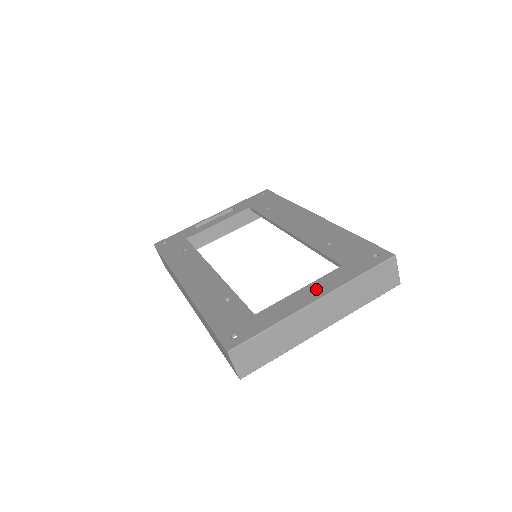
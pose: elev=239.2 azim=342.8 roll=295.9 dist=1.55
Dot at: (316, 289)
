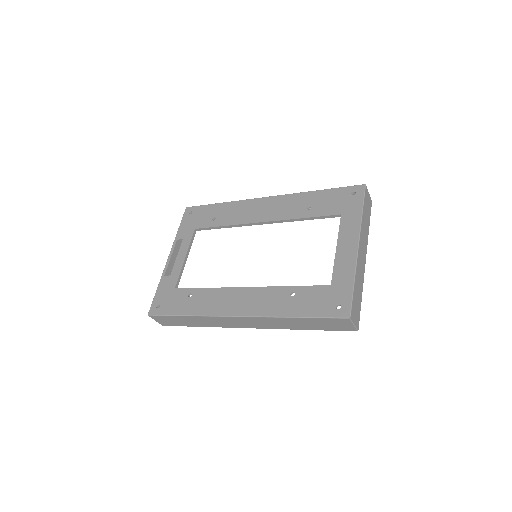
Dot at: (347, 239)
